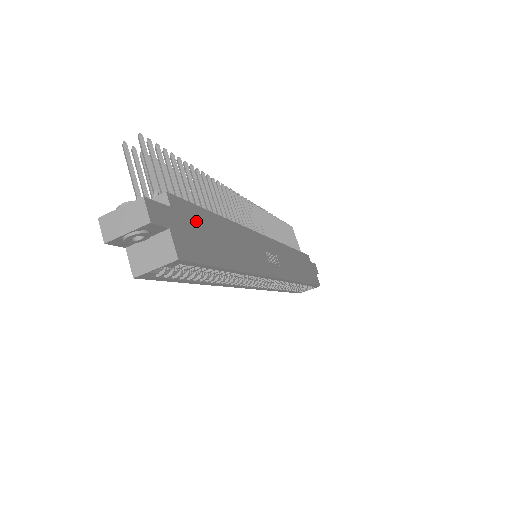
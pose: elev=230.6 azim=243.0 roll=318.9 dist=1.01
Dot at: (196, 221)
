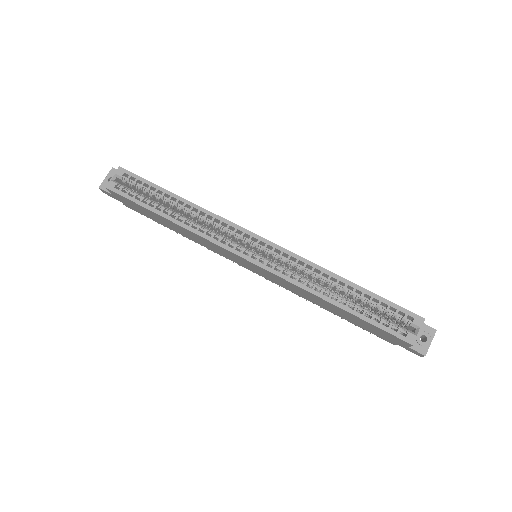
Dot at: occluded
